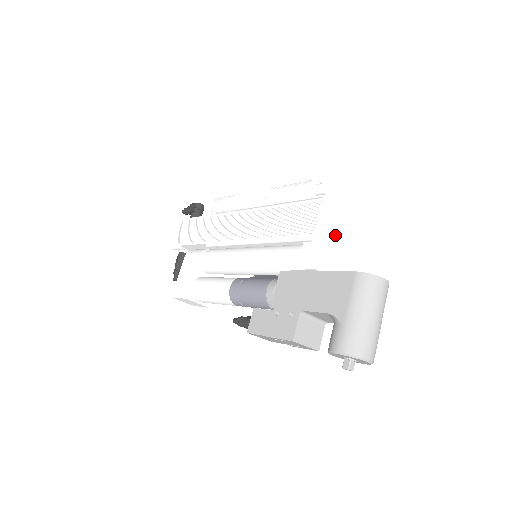
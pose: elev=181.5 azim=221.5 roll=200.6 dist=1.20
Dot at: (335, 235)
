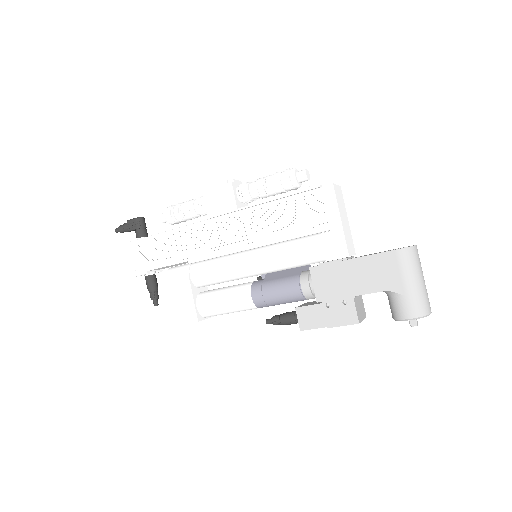
Dot at: (344, 218)
